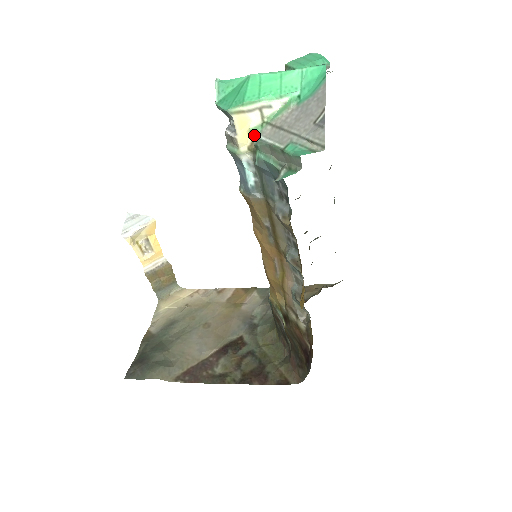
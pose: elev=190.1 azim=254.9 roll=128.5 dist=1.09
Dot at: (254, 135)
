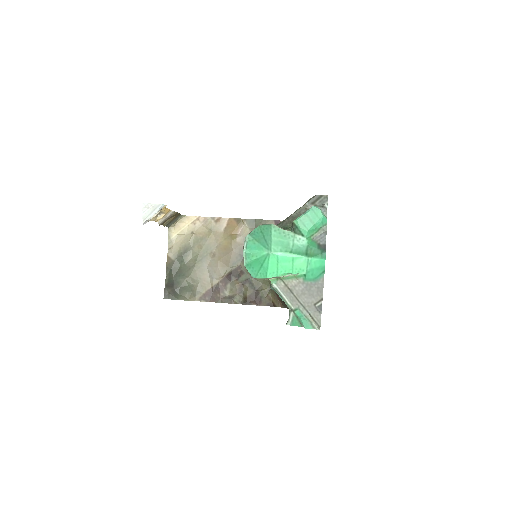
Dot at: (272, 283)
